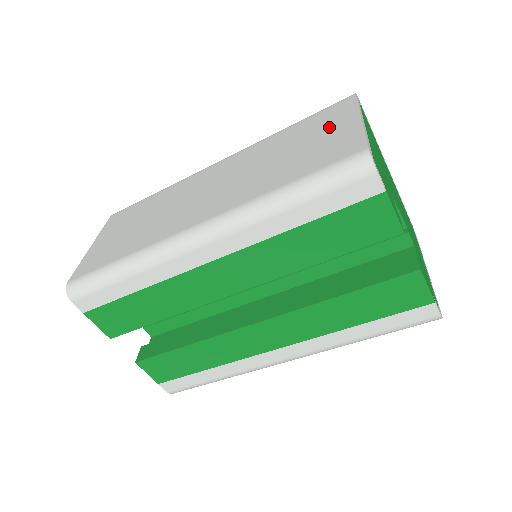
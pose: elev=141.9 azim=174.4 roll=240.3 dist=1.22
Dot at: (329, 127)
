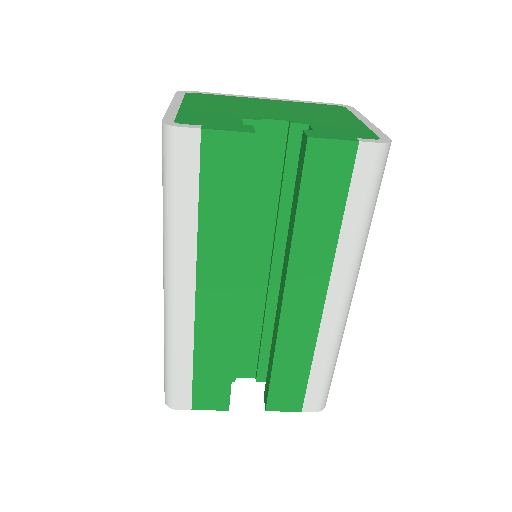
Dot at: occluded
